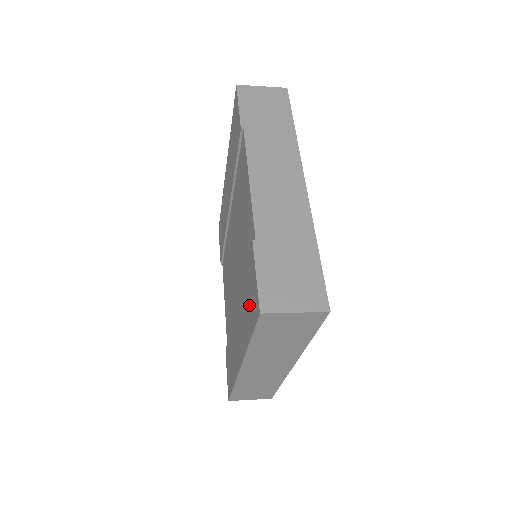
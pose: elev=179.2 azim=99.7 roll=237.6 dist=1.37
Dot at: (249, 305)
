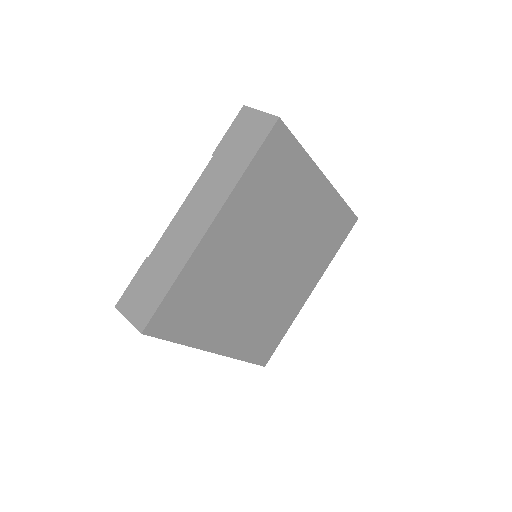
Dot at: occluded
